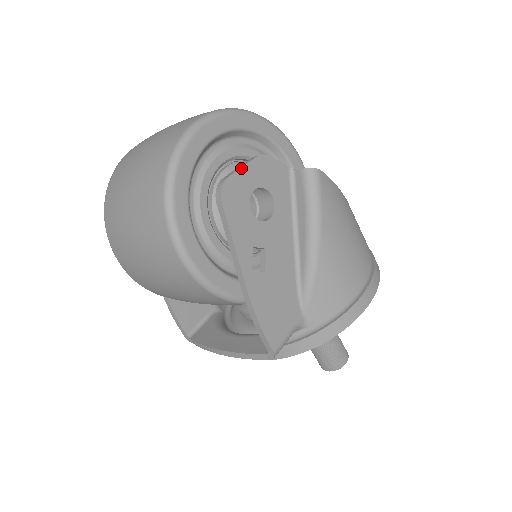
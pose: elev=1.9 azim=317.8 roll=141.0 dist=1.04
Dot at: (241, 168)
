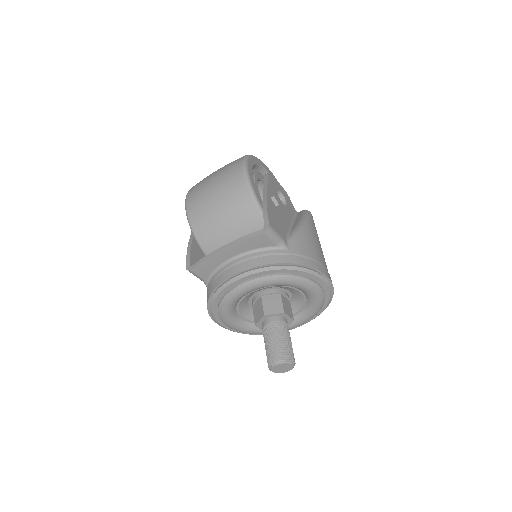
Dot at: (278, 182)
